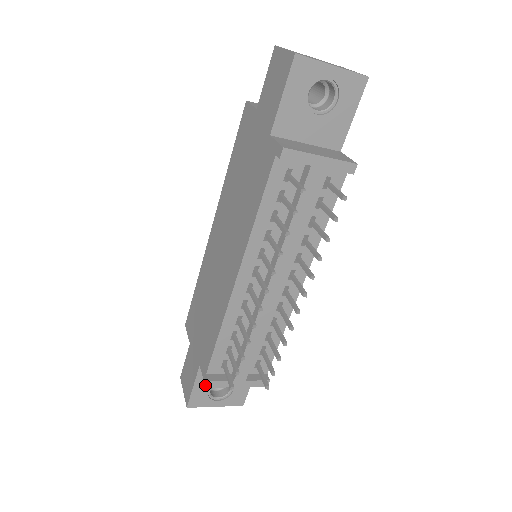
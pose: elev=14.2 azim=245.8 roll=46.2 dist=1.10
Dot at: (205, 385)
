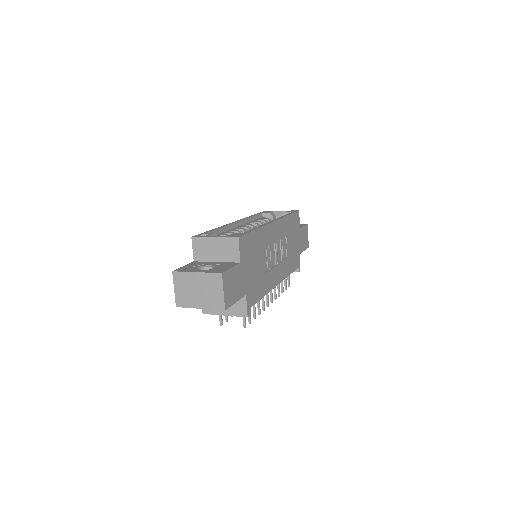
Dot at: occluded
